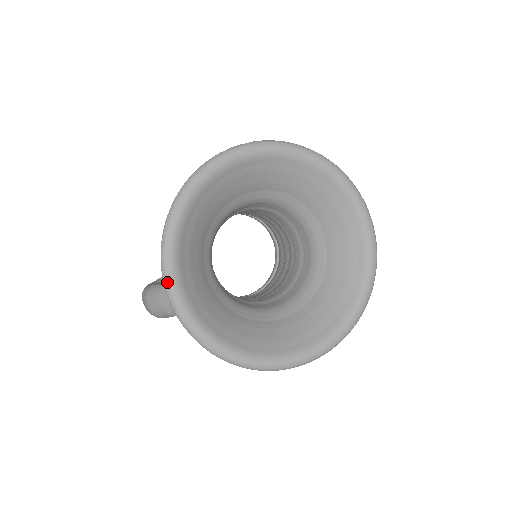
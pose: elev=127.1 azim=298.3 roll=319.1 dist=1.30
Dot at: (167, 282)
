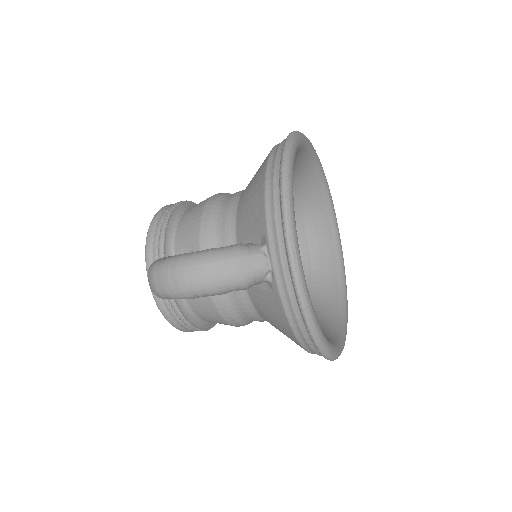
Dot at: (292, 229)
